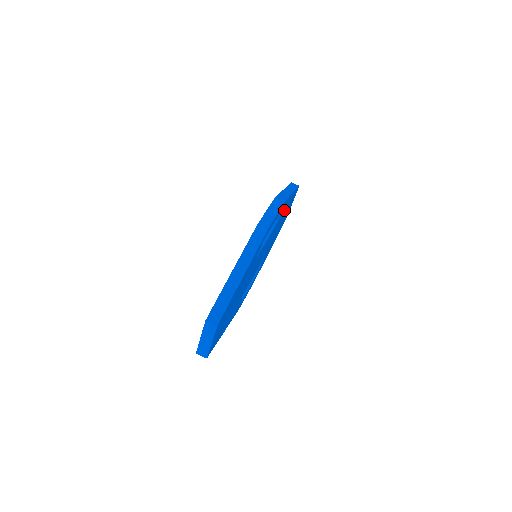
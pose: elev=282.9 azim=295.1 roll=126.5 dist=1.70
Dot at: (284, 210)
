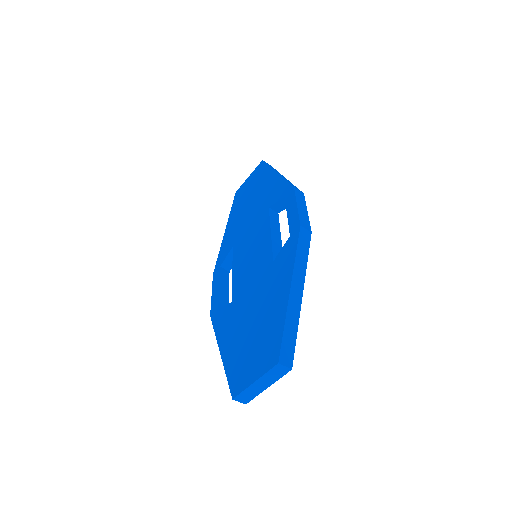
Dot at: occluded
